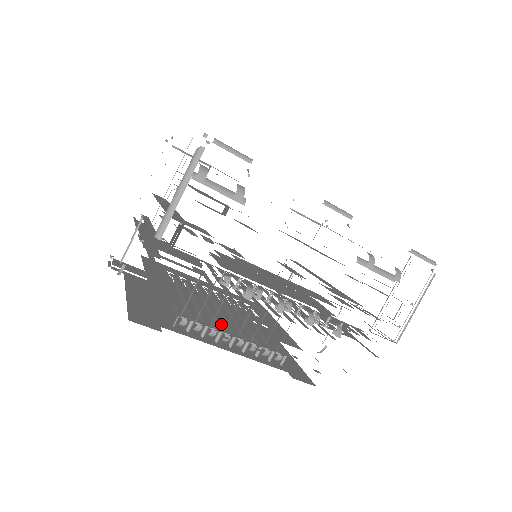
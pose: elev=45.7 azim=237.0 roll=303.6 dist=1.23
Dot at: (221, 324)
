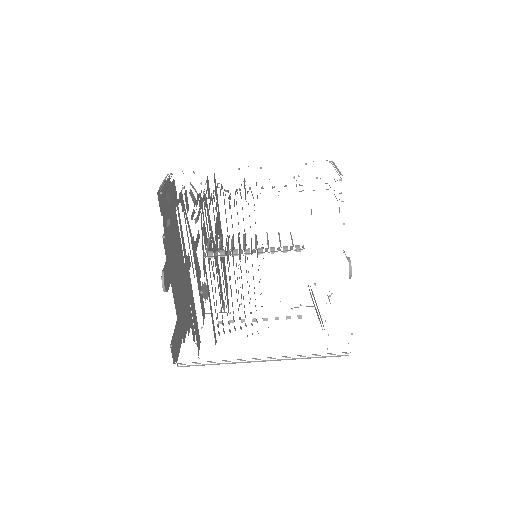
Dot at: occluded
